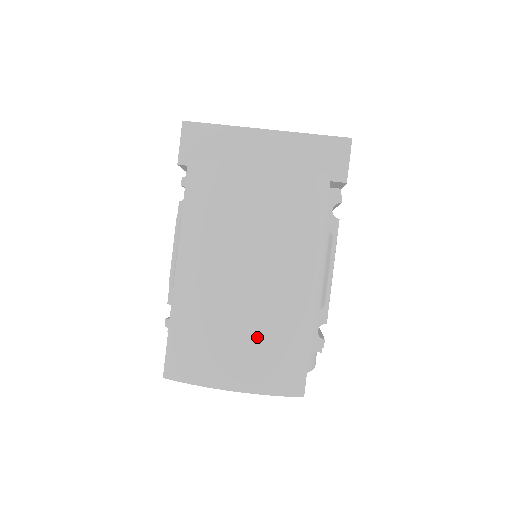
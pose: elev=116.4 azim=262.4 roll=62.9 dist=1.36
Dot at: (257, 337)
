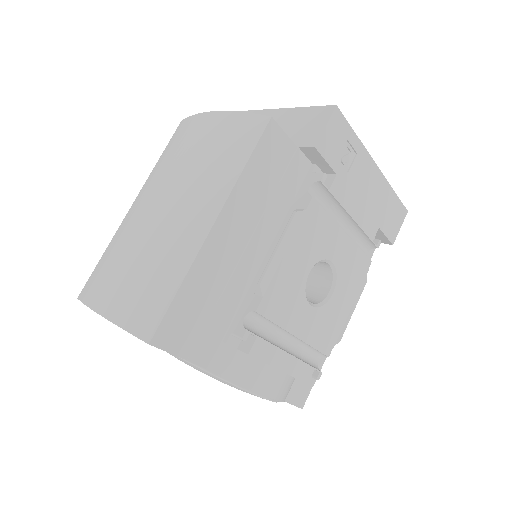
Dot at: (140, 264)
